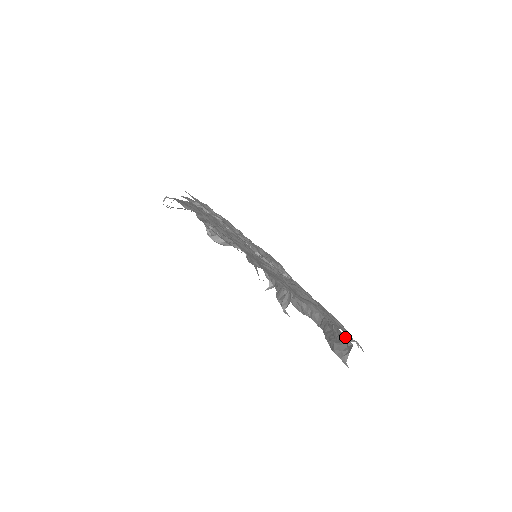
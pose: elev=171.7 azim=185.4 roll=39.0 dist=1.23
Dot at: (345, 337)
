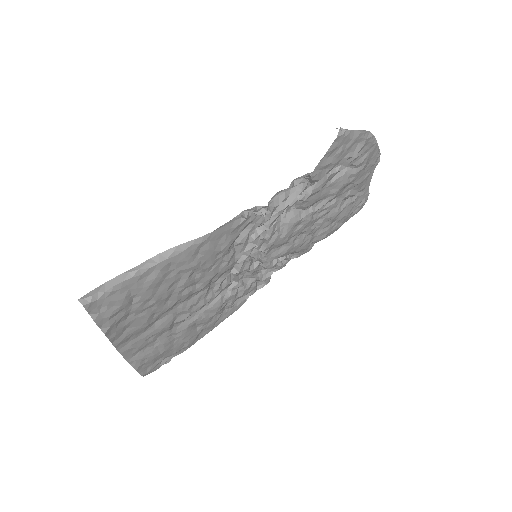
Dot at: (155, 363)
